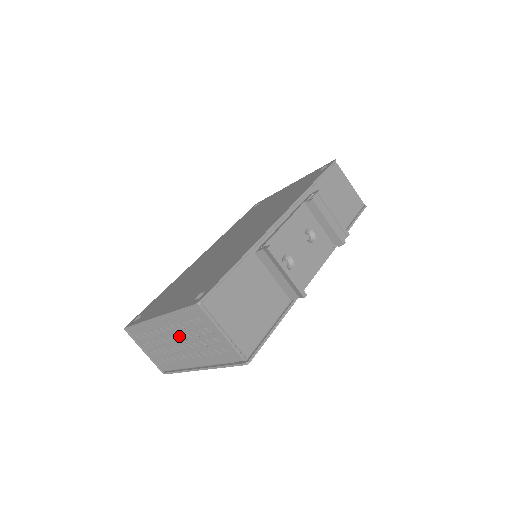
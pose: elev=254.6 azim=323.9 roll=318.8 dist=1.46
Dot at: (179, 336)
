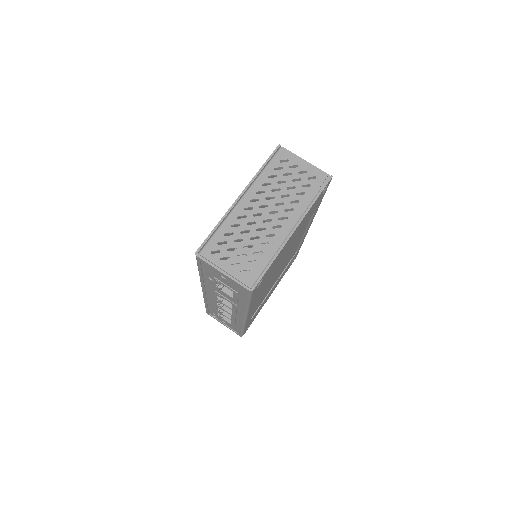
Dot at: (266, 200)
